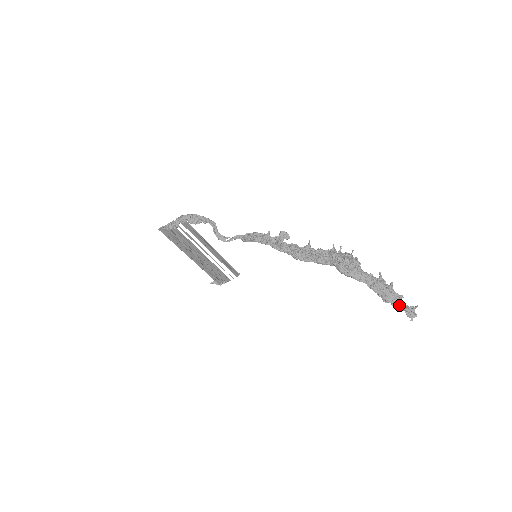
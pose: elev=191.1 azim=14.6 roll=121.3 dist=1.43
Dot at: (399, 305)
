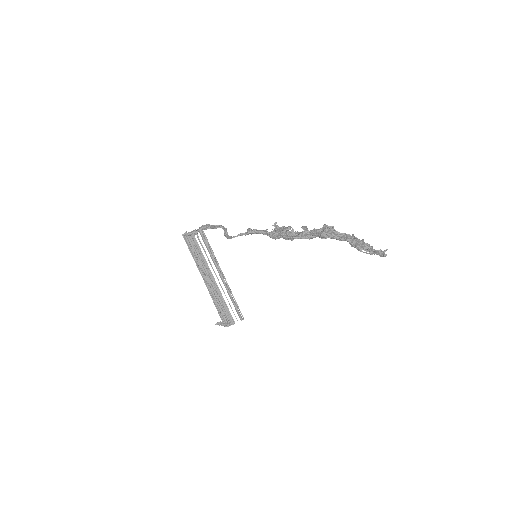
Dot at: (370, 250)
